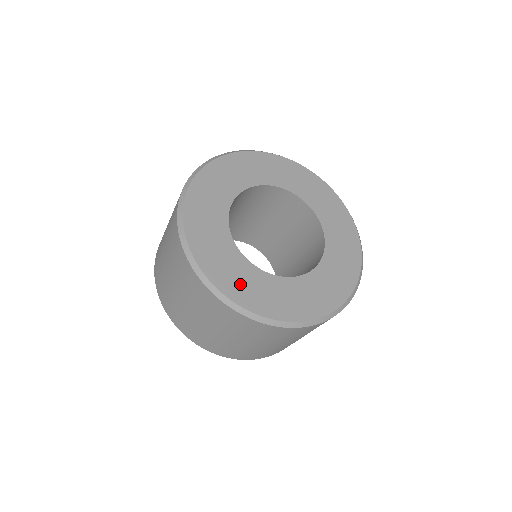
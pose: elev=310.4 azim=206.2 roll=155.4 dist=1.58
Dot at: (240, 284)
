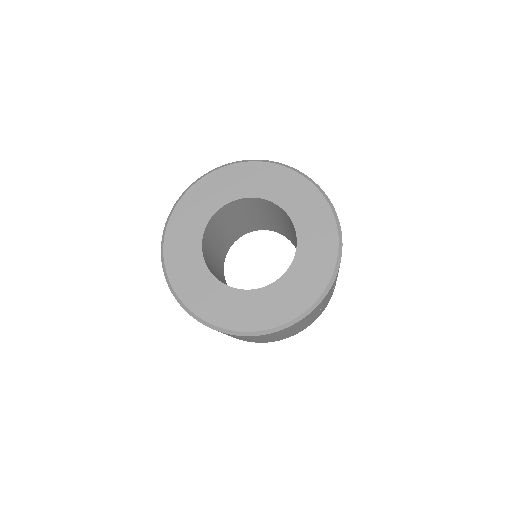
Dot at: (209, 302)
